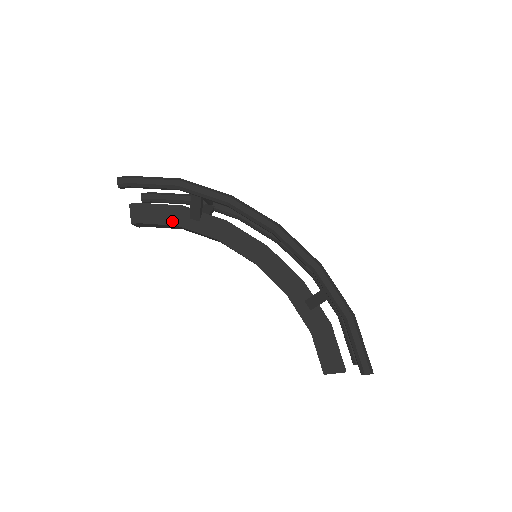
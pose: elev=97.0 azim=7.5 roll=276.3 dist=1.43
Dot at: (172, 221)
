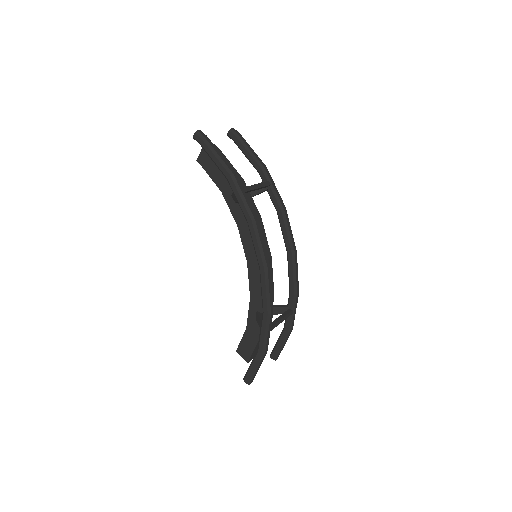
Dot at: (220, 185)
